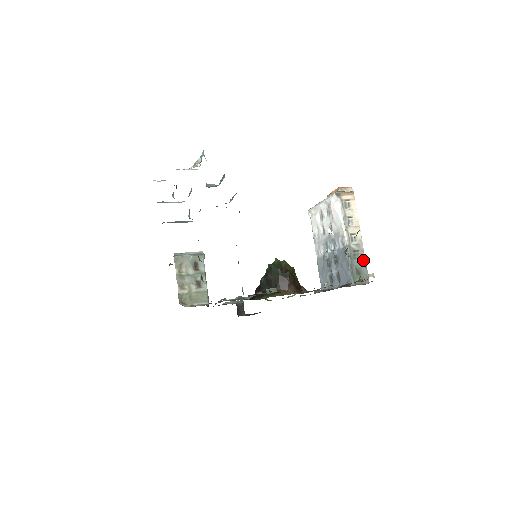
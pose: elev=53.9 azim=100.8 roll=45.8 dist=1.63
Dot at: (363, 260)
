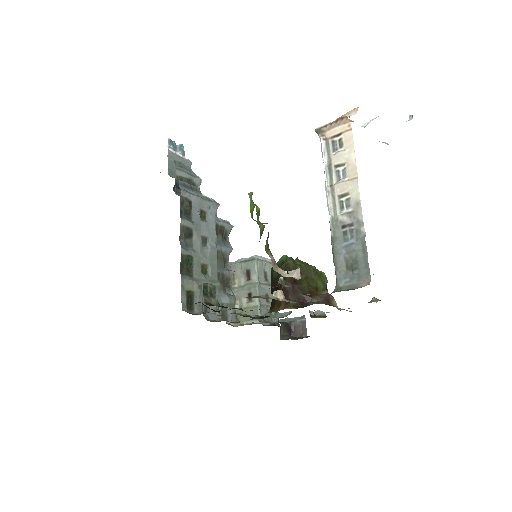
Dot at: (361, 241)
